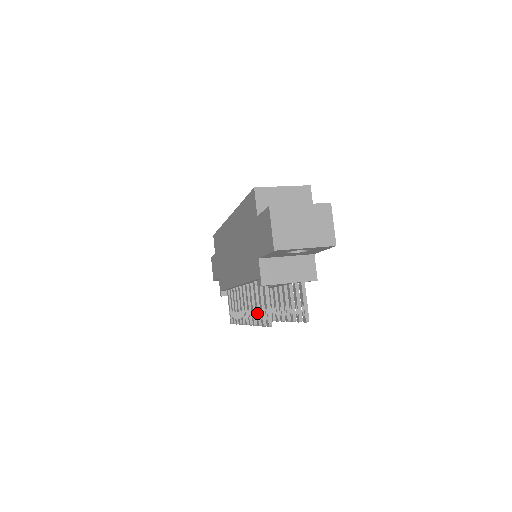
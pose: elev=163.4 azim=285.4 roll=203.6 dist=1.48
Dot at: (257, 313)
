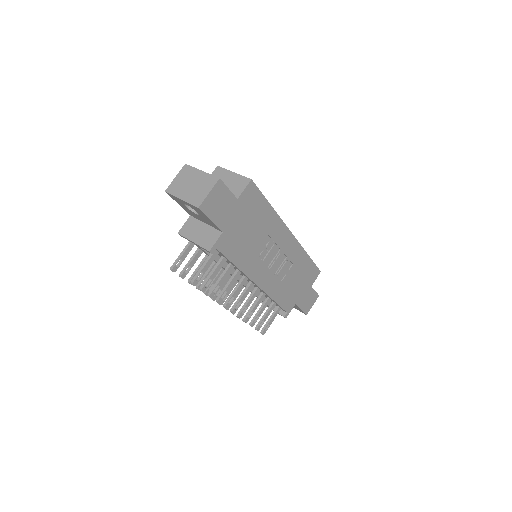
Dot at: (194, 273)
